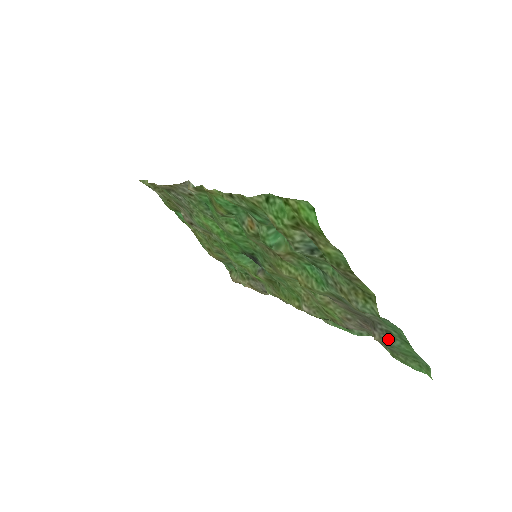
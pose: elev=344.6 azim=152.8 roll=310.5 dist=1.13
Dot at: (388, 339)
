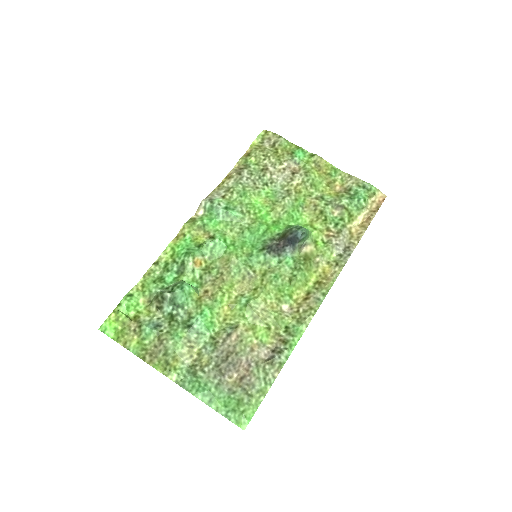
Dot at: (224, 388)
